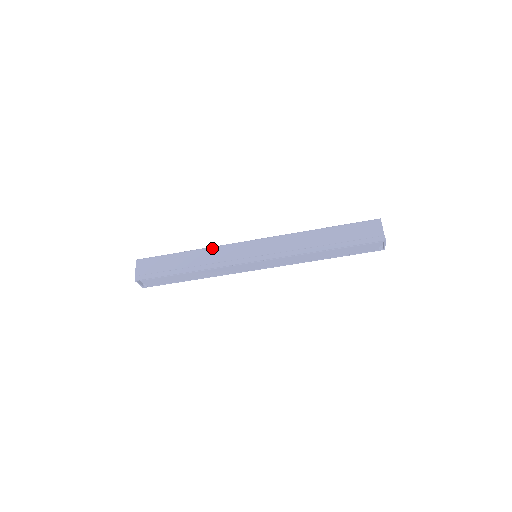
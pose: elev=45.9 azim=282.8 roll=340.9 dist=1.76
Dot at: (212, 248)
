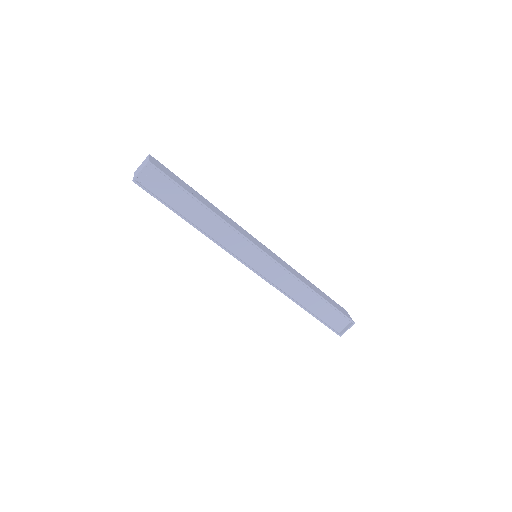
Dot at: occluded
